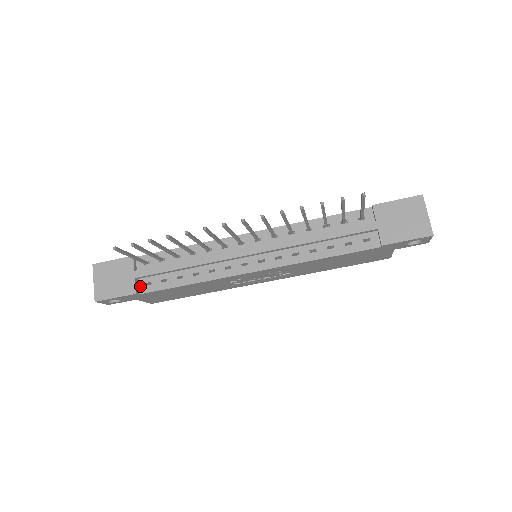
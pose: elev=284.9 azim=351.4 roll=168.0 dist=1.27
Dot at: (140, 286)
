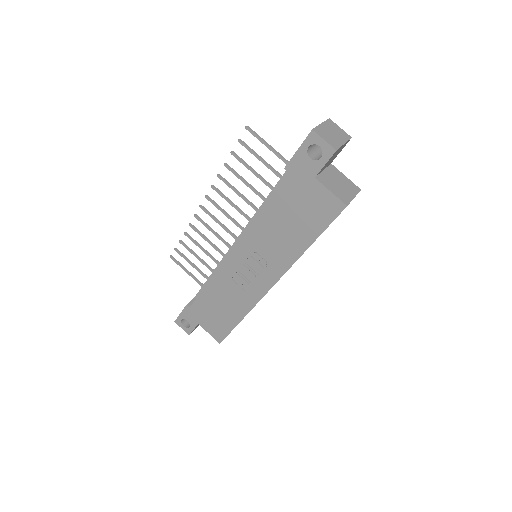
Dot at: occluded
